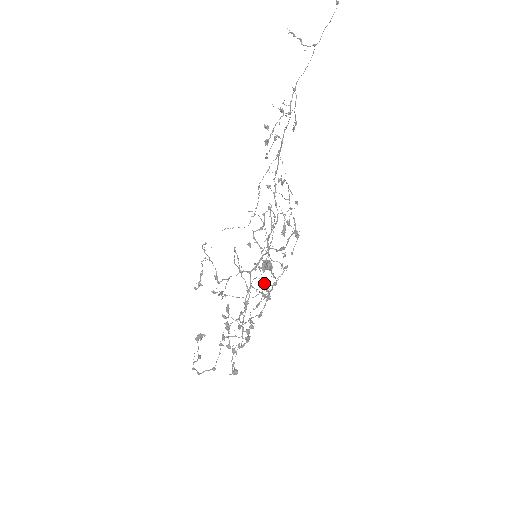
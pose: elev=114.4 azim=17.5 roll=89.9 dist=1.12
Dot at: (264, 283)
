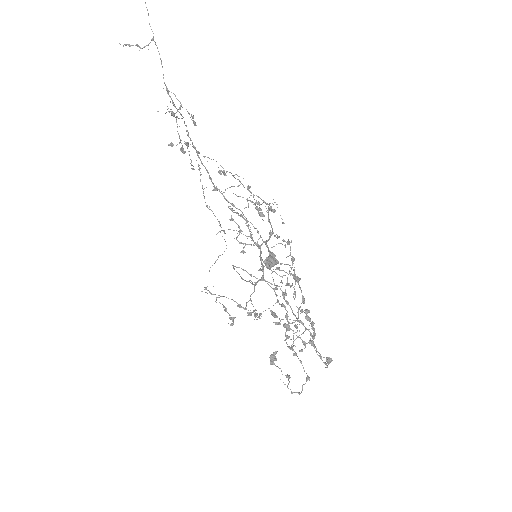
Dot at: occluded
